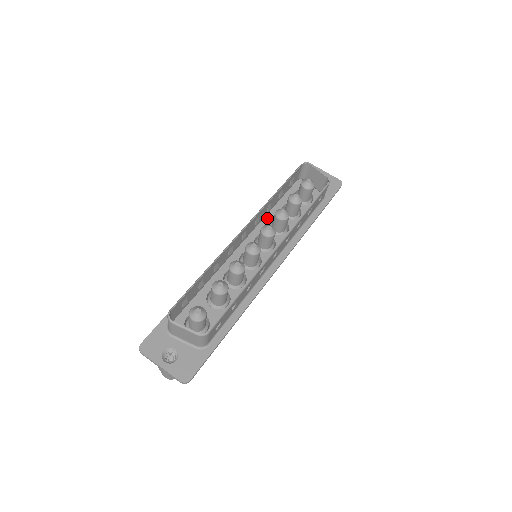
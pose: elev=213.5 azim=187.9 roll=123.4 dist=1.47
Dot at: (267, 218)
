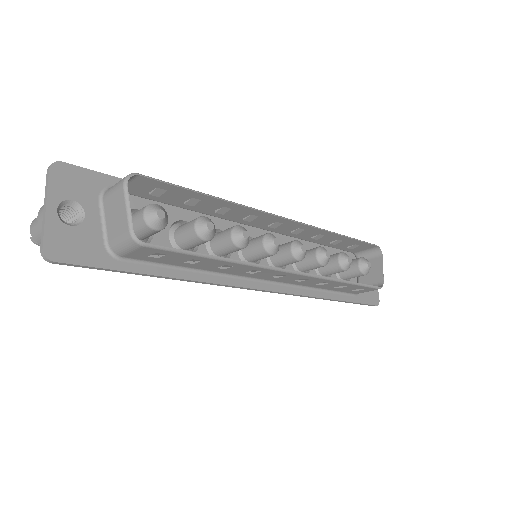
Dot at: occluded
